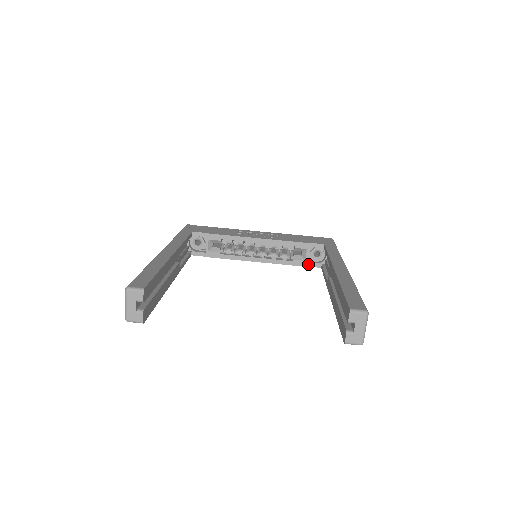
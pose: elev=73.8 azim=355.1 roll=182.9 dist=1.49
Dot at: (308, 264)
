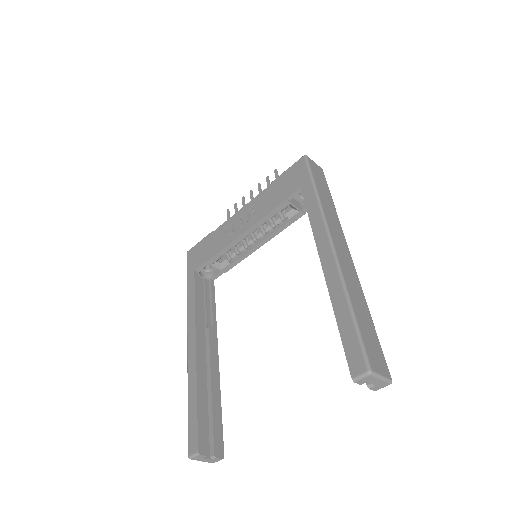
Dot at: (305, 210)
